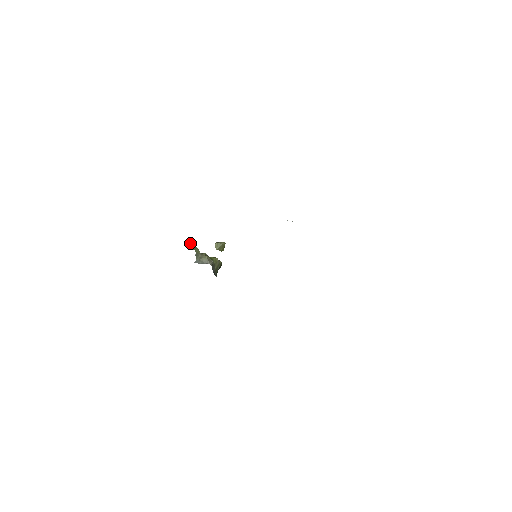
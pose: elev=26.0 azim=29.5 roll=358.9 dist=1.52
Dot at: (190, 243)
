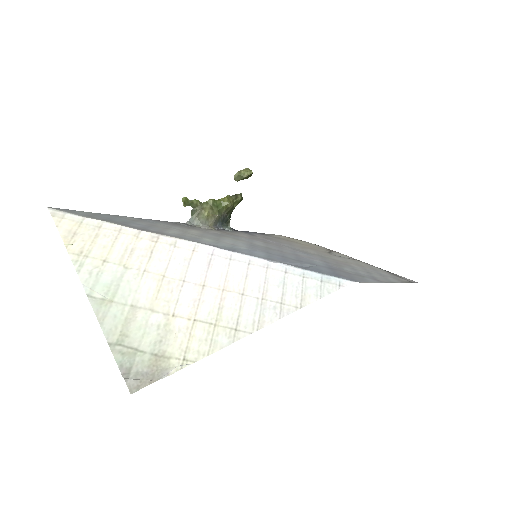
Dot at: (182, 200)
